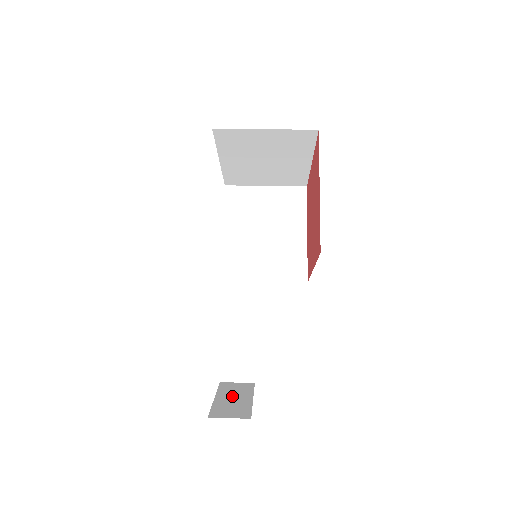
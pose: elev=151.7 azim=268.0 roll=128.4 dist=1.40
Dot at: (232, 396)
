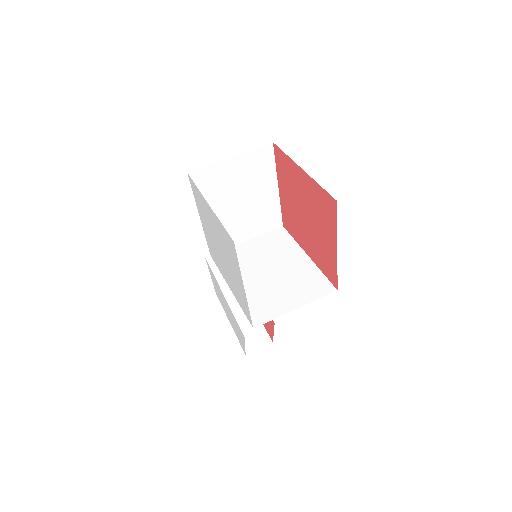
Dot at: (241, 315)
